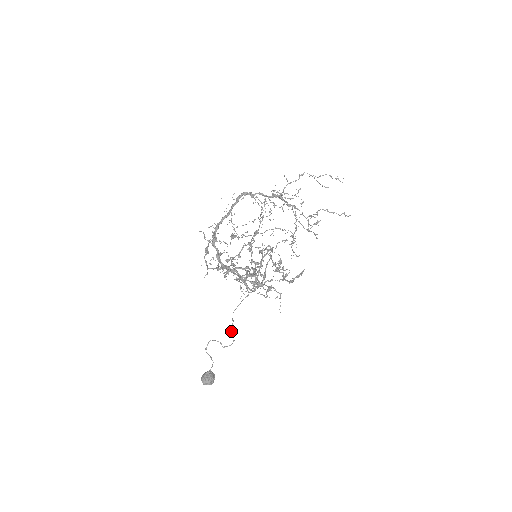
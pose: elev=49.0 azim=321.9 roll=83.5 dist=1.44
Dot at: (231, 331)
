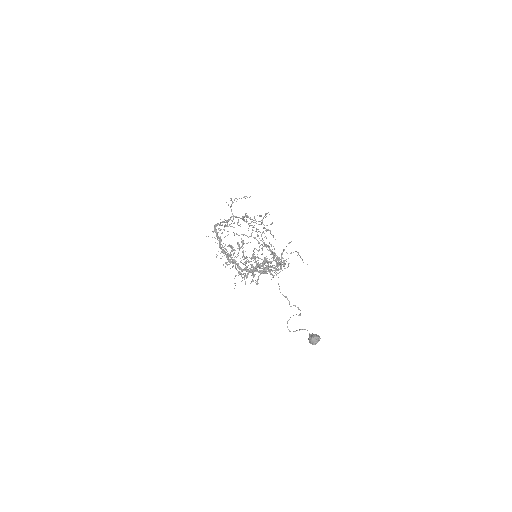
Dot at: (291, 306)
